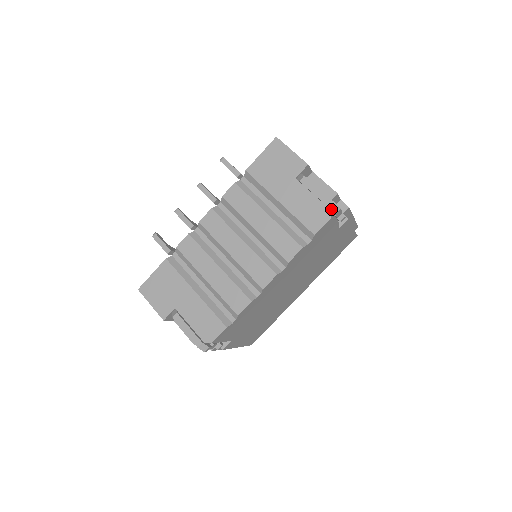
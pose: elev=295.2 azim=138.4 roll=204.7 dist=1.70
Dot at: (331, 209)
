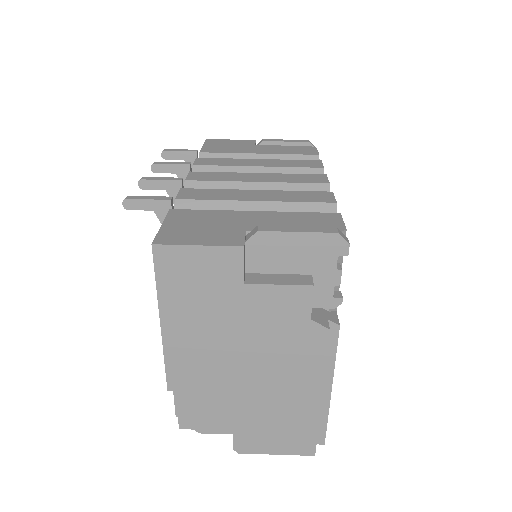
Dot at: (310, 143)
